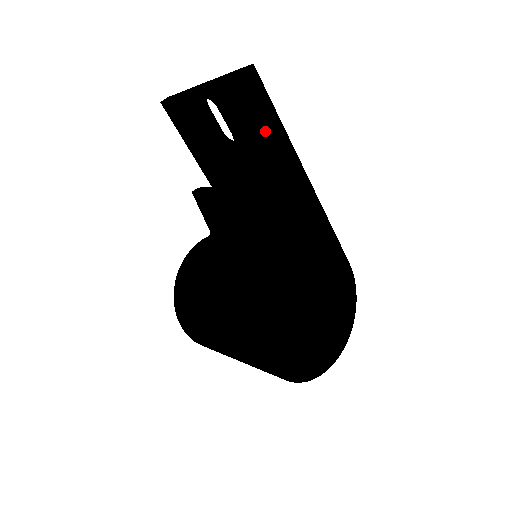
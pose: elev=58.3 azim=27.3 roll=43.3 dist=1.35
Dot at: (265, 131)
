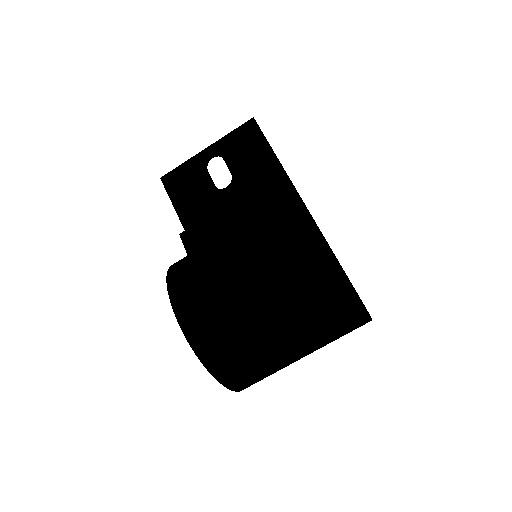
Dot at: (264, 156)
